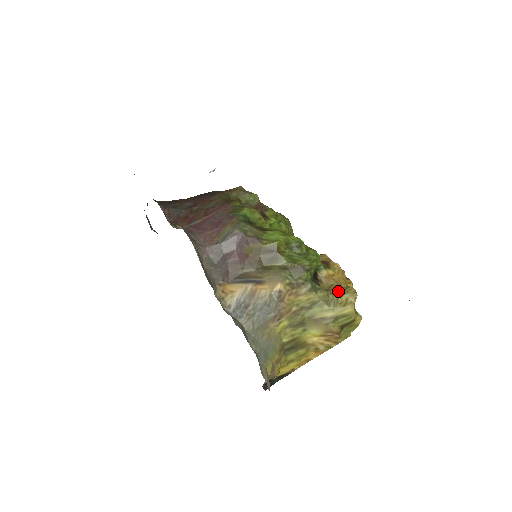
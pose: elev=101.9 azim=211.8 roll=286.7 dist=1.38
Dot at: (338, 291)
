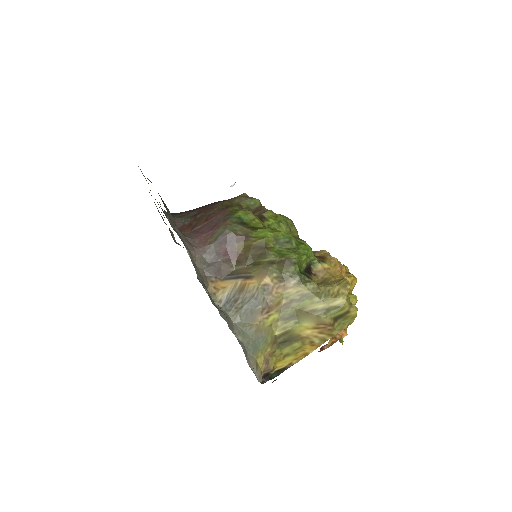
Dot at: (331, 283)
